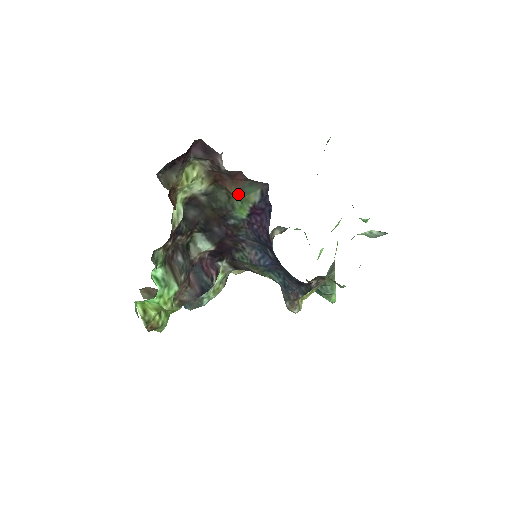
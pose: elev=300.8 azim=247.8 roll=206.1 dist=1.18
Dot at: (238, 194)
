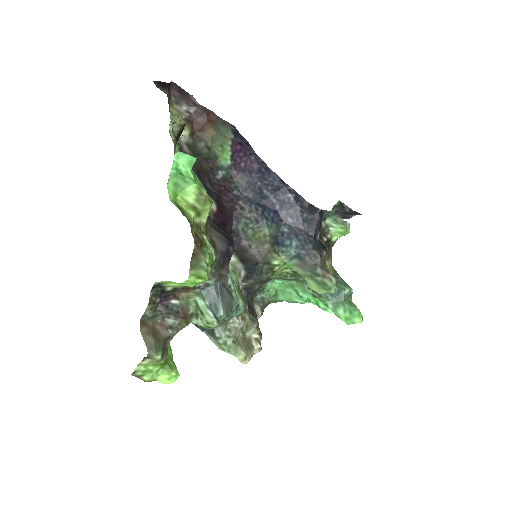
Dot at: (216, 132)
